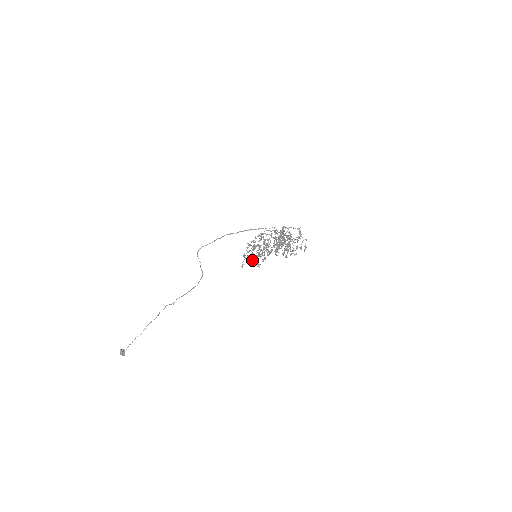
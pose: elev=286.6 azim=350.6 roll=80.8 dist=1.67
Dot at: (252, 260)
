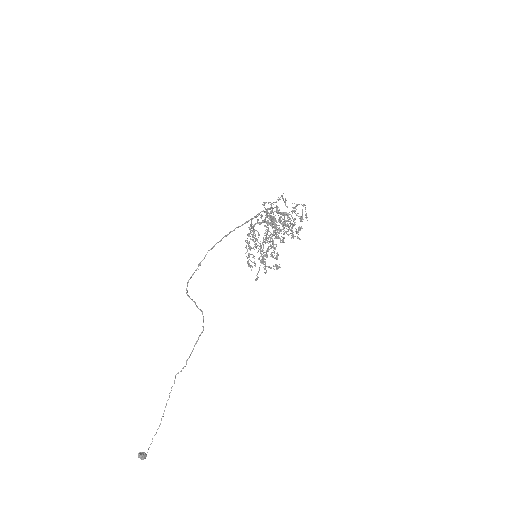
Dot at: (266, 266)
